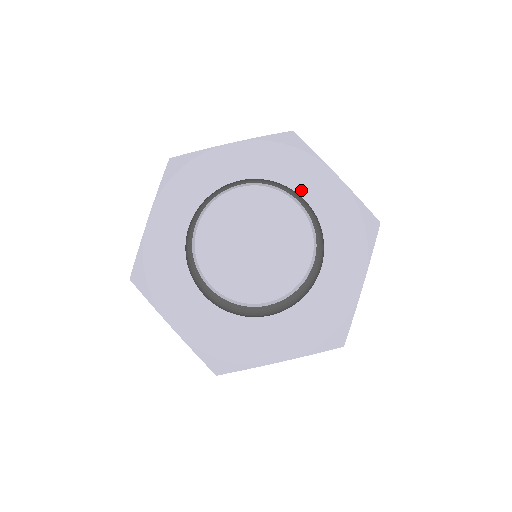
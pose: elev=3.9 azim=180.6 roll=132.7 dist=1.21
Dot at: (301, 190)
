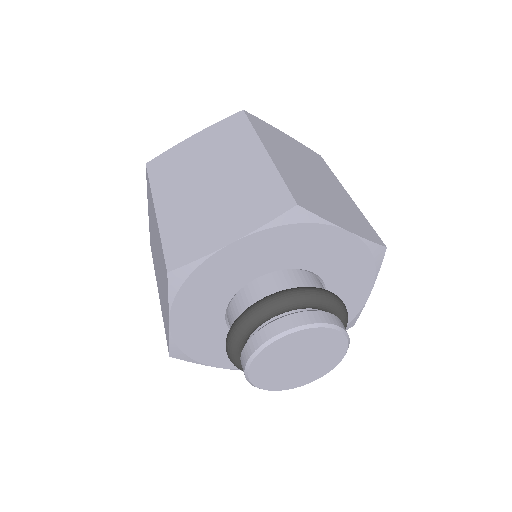
Dot at: (344, 289)
